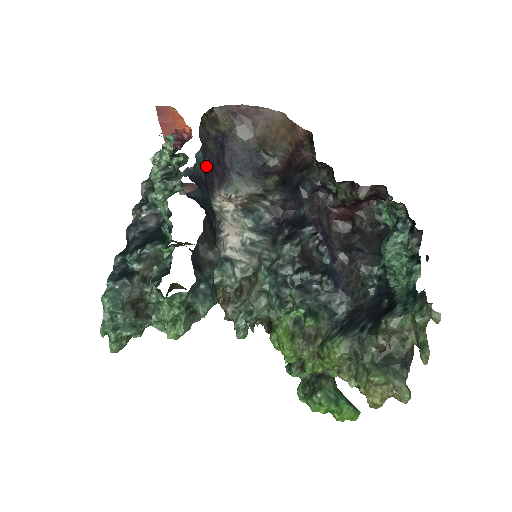
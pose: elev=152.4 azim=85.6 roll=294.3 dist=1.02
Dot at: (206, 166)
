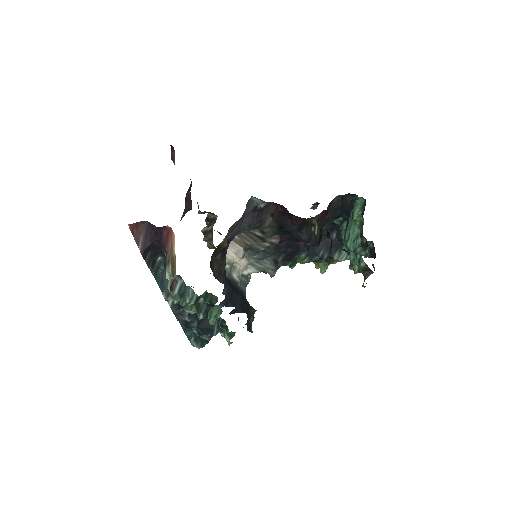
Dot at: occluded
